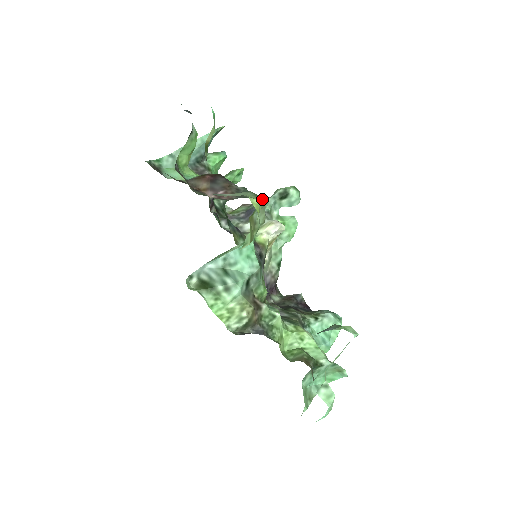
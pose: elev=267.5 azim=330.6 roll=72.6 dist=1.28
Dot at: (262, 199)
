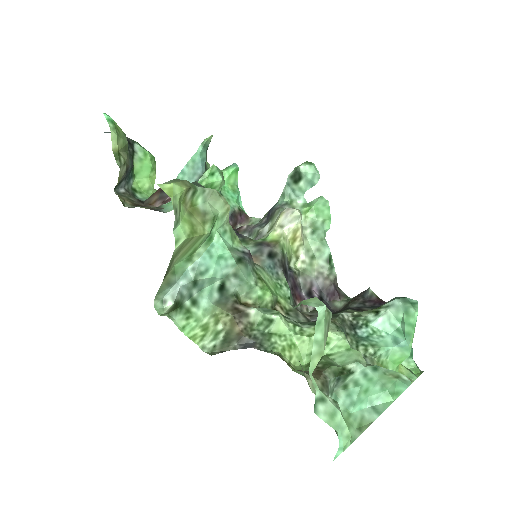
Dot at: occluded
